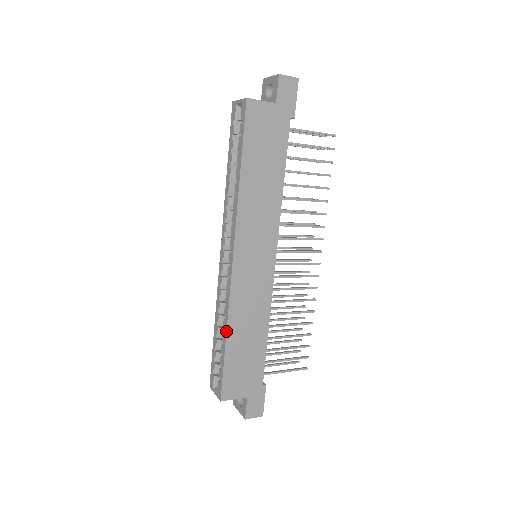
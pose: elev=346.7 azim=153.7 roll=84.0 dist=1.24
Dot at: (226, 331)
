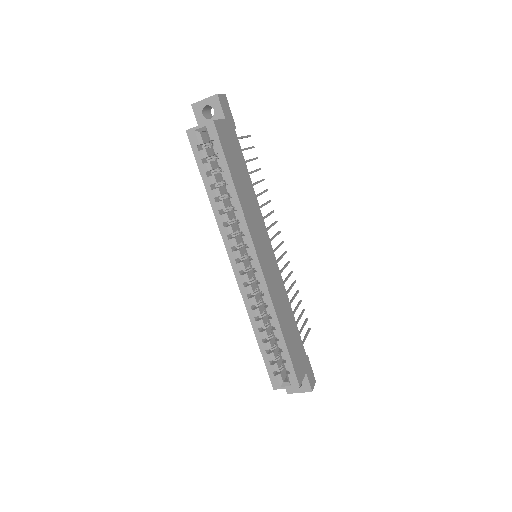
Dot at: (279, 326)
